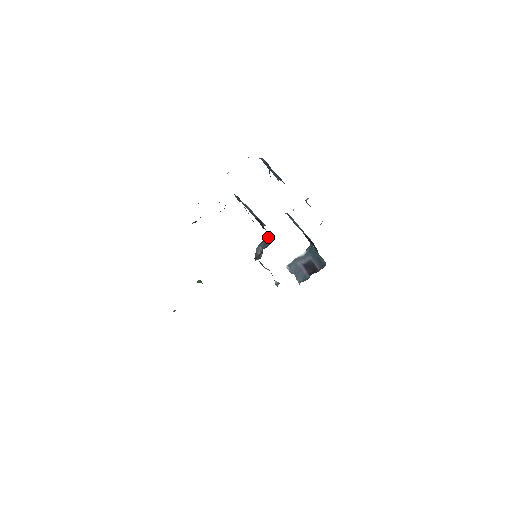
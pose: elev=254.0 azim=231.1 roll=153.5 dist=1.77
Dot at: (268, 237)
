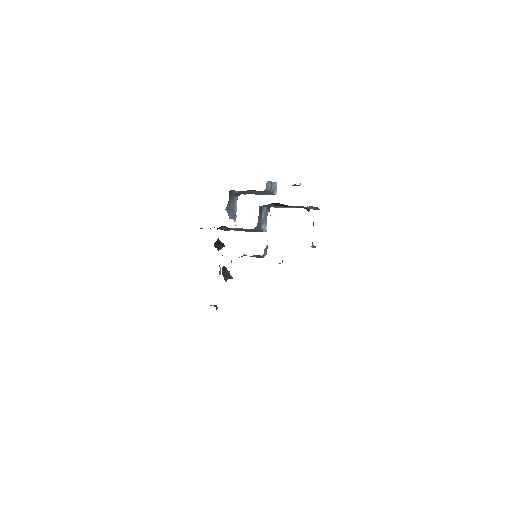
Dot at: occluded
